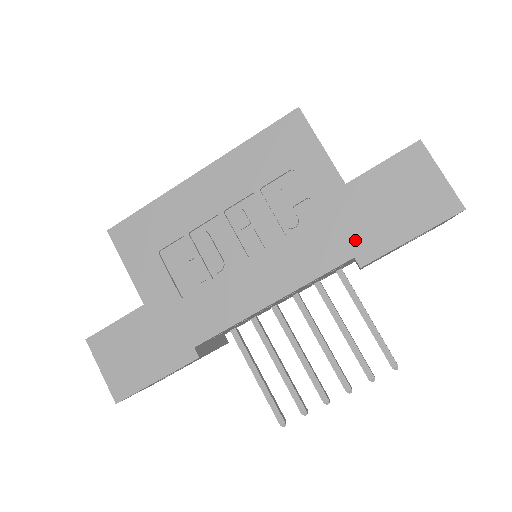
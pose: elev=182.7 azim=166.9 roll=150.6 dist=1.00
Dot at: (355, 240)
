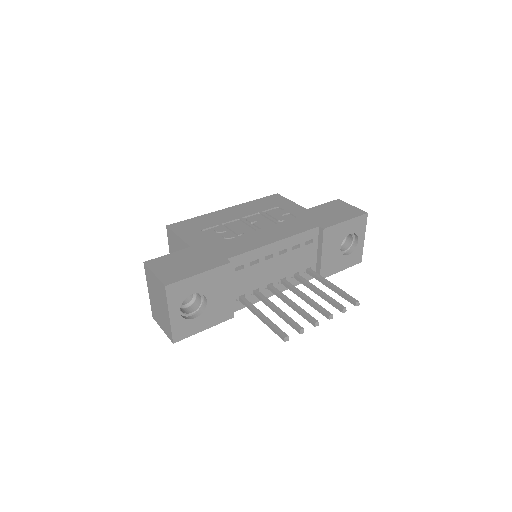
Dot at: (318, 222)
